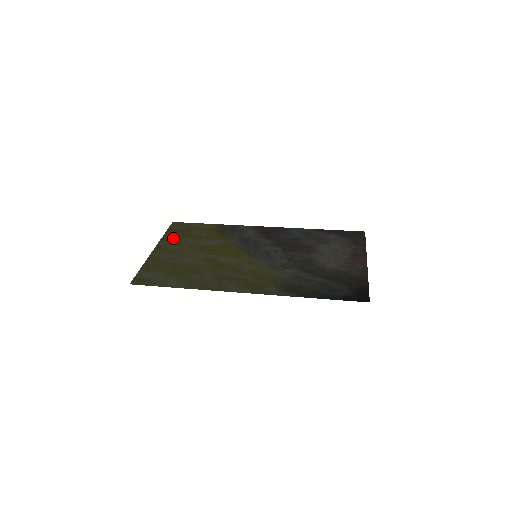
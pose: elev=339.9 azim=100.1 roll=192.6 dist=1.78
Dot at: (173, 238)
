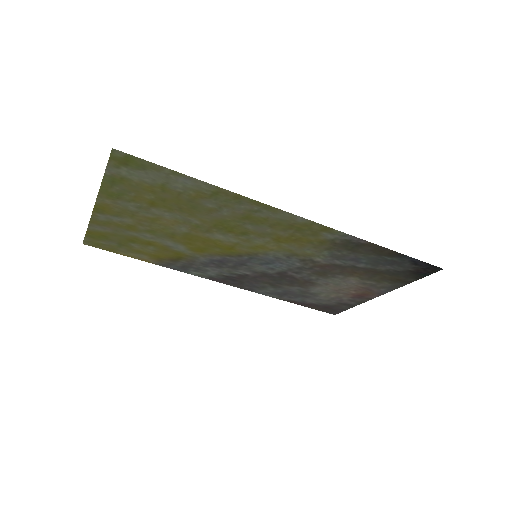
Dot at: (110, 228)
